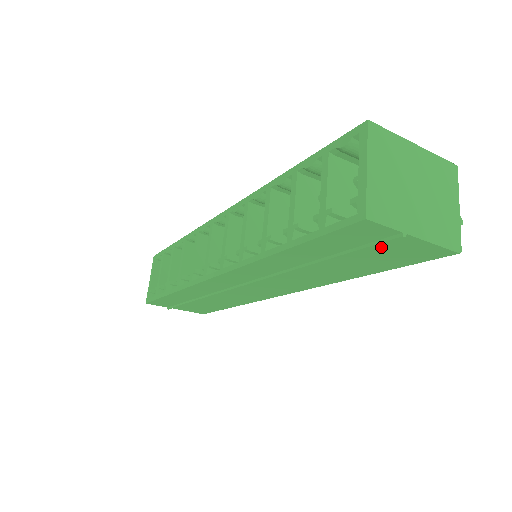
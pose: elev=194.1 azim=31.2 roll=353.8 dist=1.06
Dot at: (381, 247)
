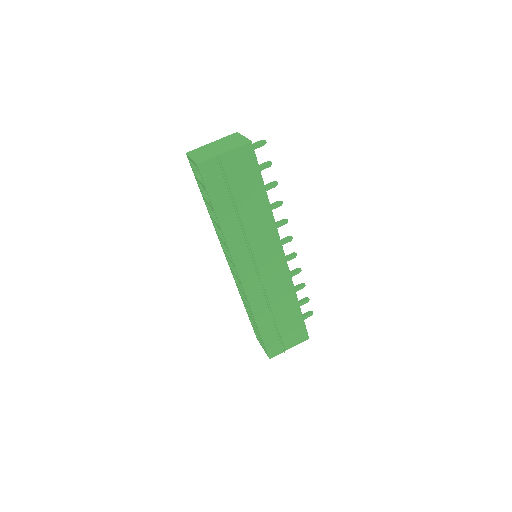
Dot at: (229, 171)
